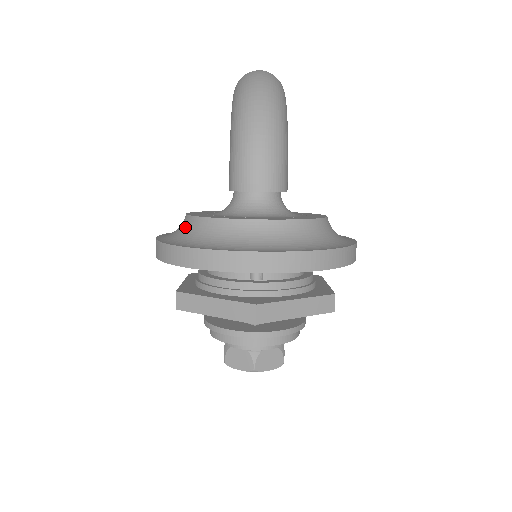
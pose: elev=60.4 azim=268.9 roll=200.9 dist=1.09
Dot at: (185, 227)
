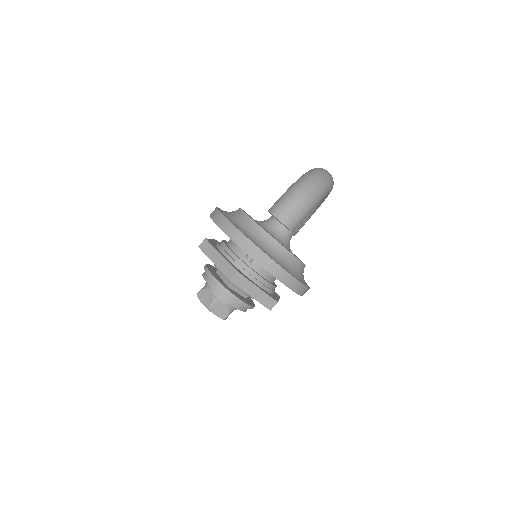
Dot at: (235, 213)
